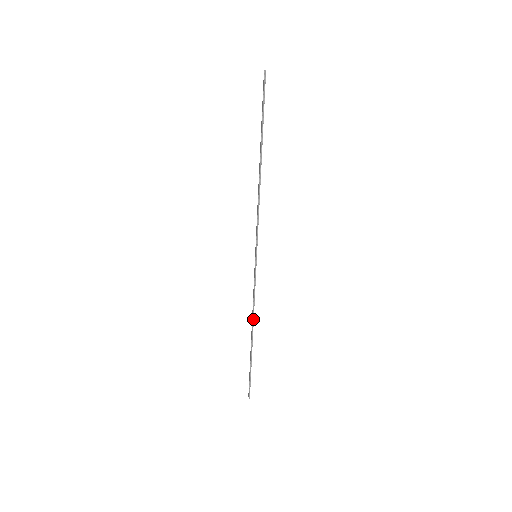
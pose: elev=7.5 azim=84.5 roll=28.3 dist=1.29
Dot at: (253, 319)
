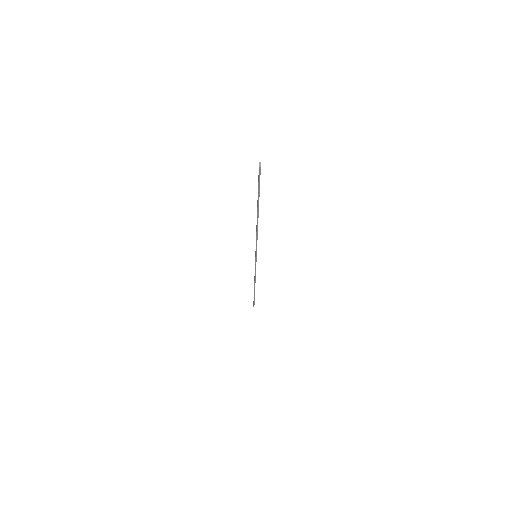
Dot at: (255, 281)
